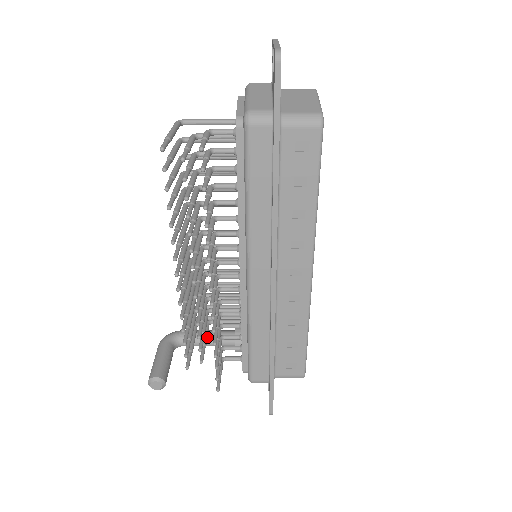
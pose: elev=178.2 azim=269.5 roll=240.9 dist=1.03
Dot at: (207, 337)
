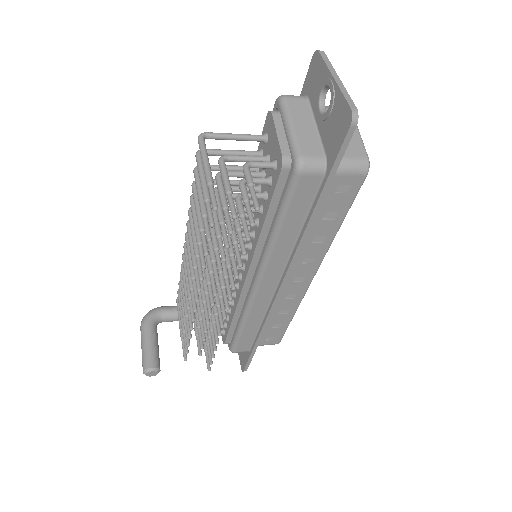
Dot at: occluded
